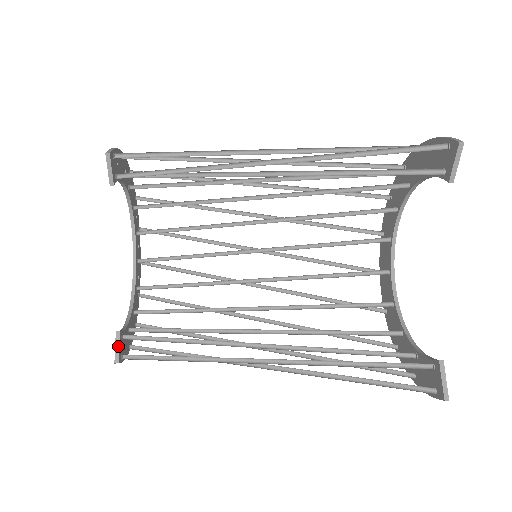
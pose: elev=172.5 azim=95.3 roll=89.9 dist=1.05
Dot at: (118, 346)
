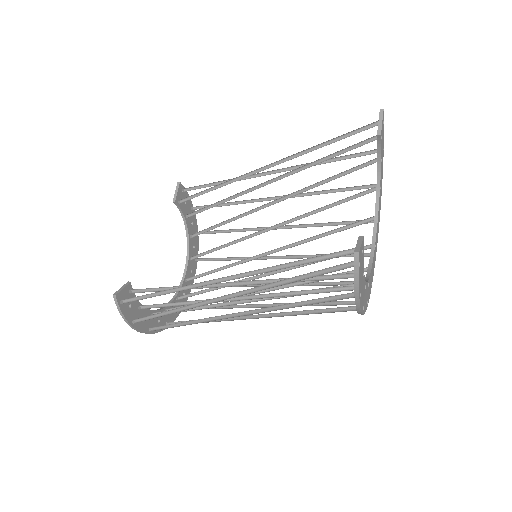
Dot at: (123, 288)
